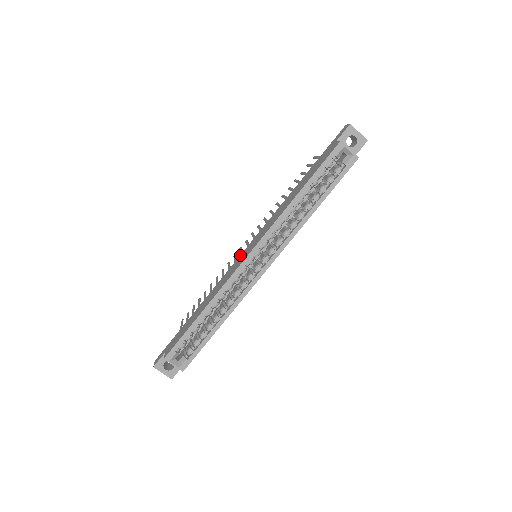
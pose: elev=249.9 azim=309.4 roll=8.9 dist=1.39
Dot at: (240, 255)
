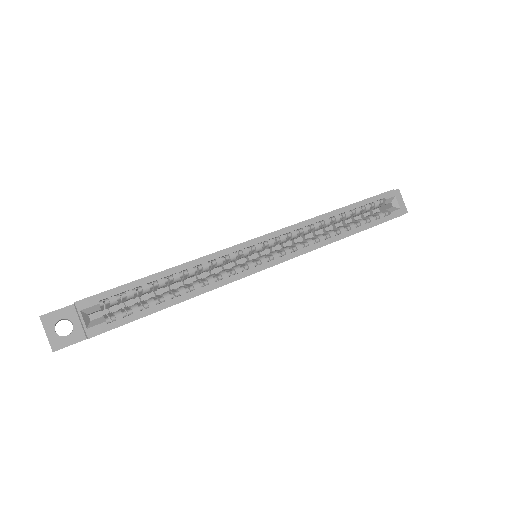
Dot at: occluded
